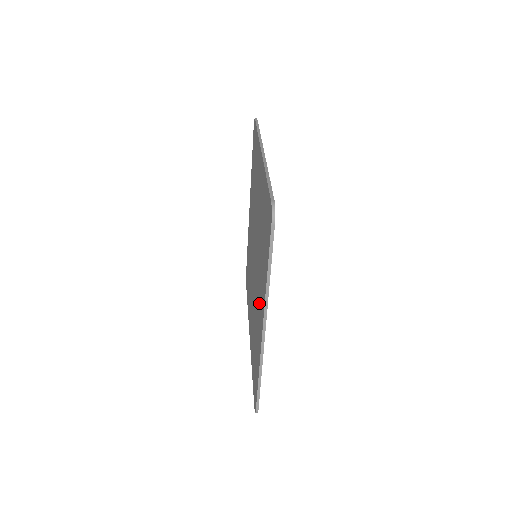
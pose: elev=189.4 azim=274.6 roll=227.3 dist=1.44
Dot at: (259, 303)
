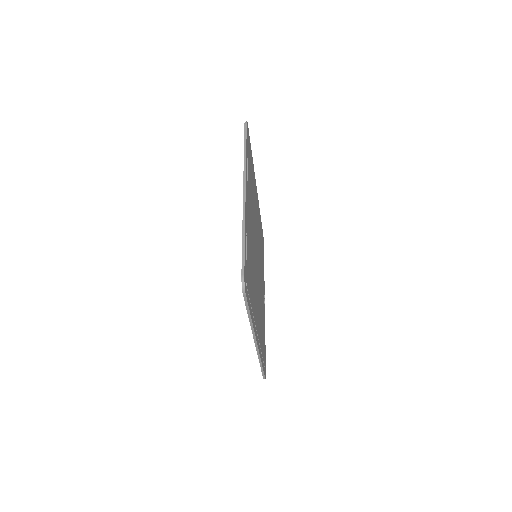
Dot at: occluded
